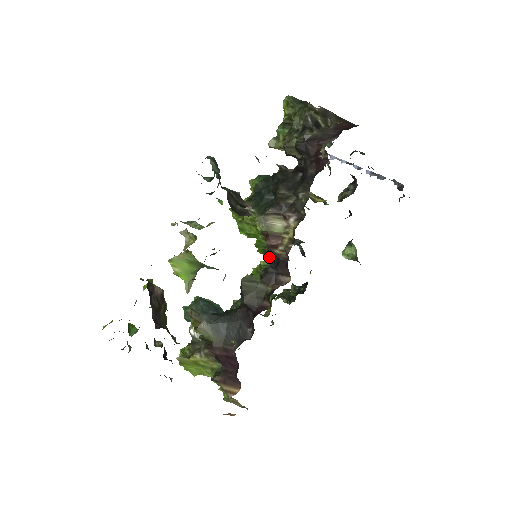
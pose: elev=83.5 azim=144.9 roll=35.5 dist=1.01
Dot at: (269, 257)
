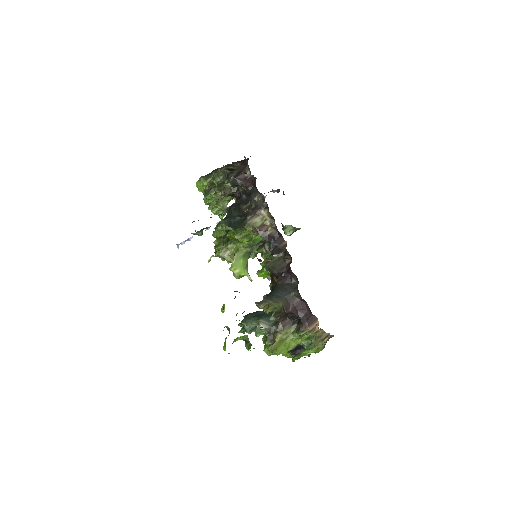
Dot at: (267, 240)
